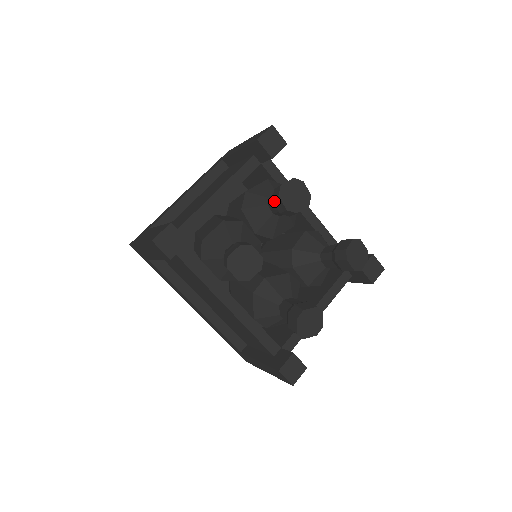
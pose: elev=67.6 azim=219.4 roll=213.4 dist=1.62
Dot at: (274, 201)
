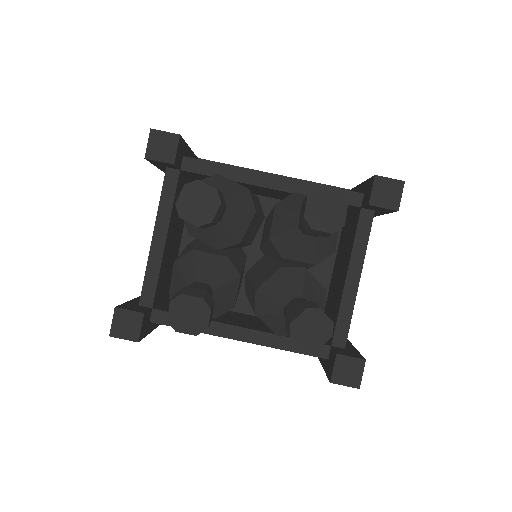
Dot at: occluded
